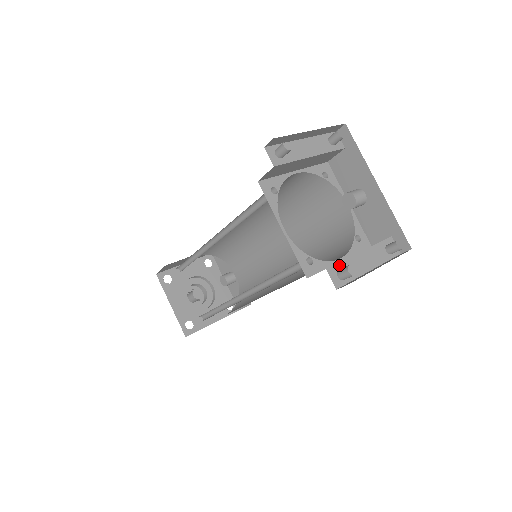
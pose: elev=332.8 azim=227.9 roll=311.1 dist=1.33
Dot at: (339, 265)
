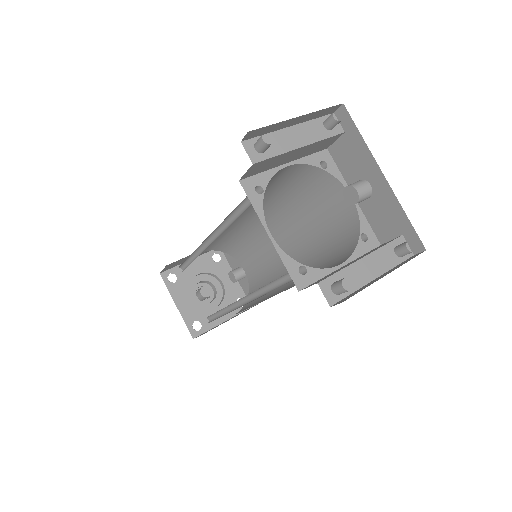
Dot at: (334, 277)
